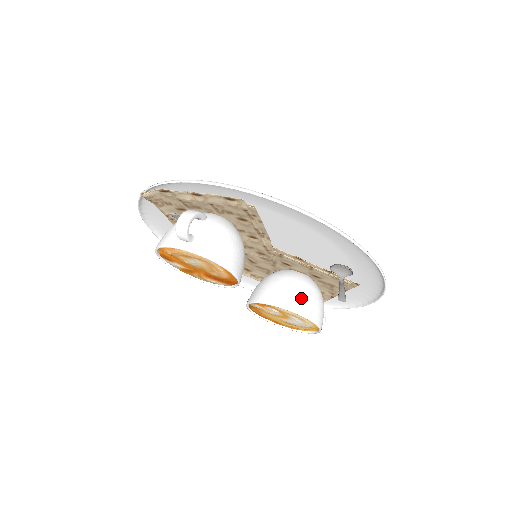
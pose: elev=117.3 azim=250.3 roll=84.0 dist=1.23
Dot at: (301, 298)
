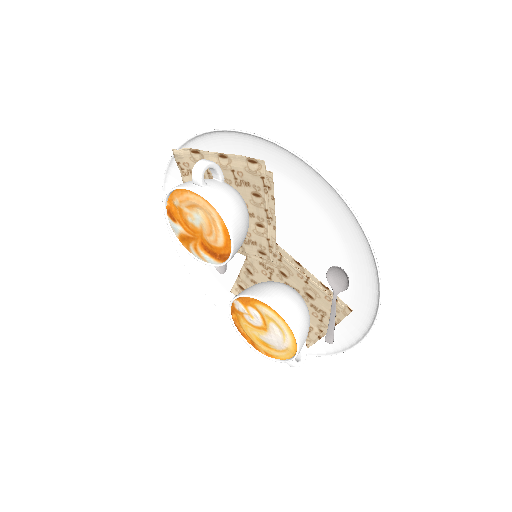
Dot at: (288, 302)
